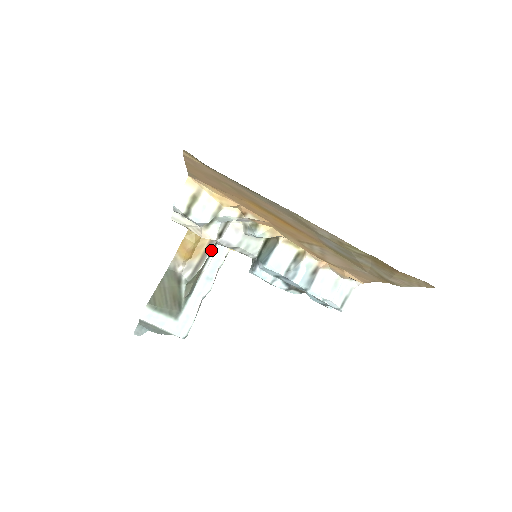
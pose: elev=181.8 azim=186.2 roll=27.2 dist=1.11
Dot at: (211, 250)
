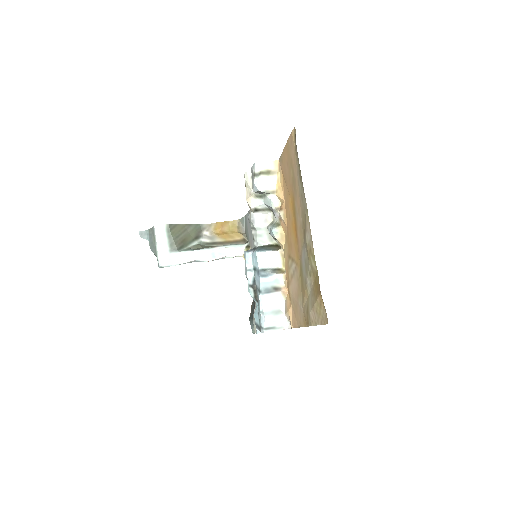
Dot at: occluded
